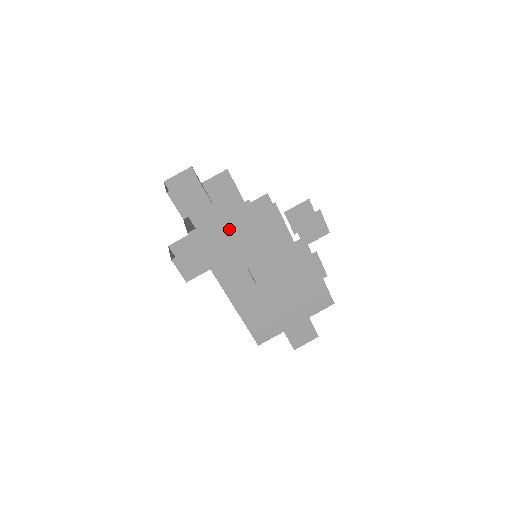
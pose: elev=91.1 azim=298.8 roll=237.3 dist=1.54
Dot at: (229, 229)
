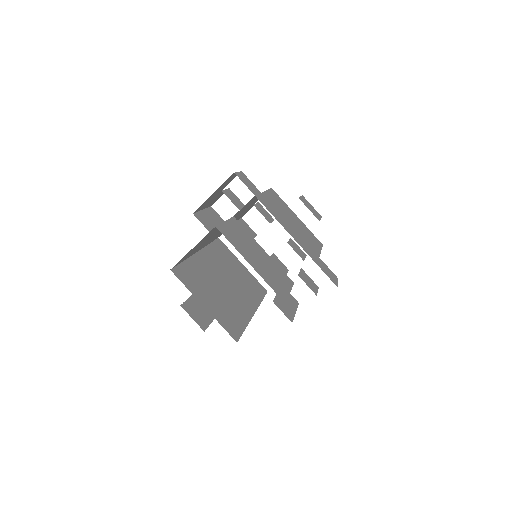
Dot at: occluded
